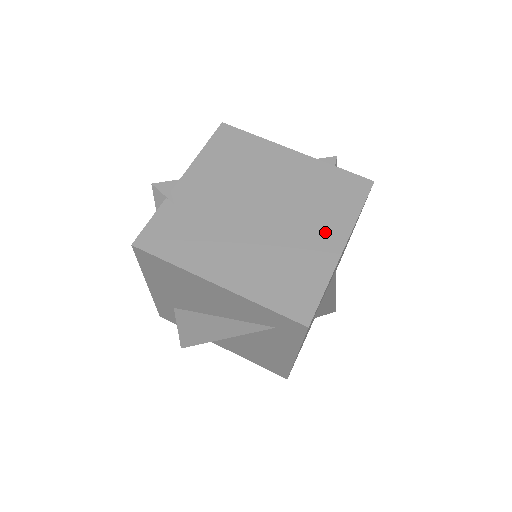
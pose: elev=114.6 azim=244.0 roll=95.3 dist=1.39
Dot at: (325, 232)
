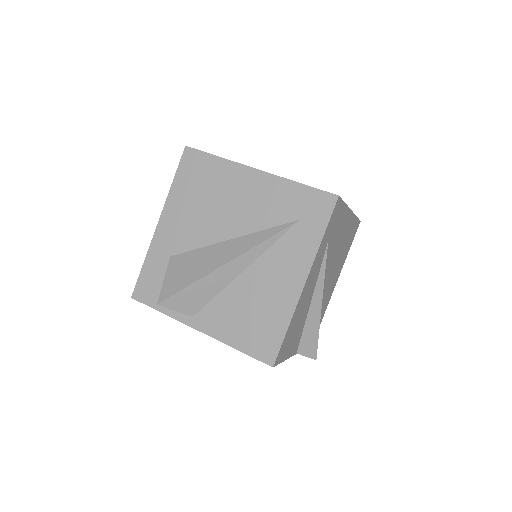
Dot at: occluded
